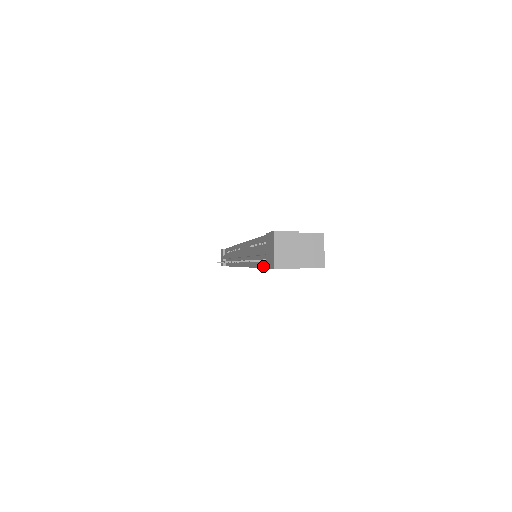
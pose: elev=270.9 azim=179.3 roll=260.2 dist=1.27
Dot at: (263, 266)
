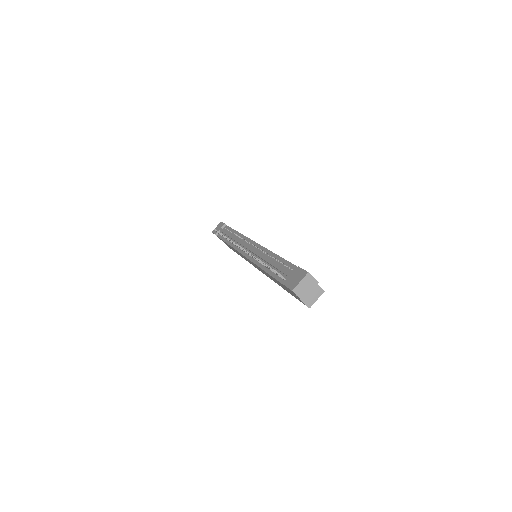
Dot at: (276, 277)
